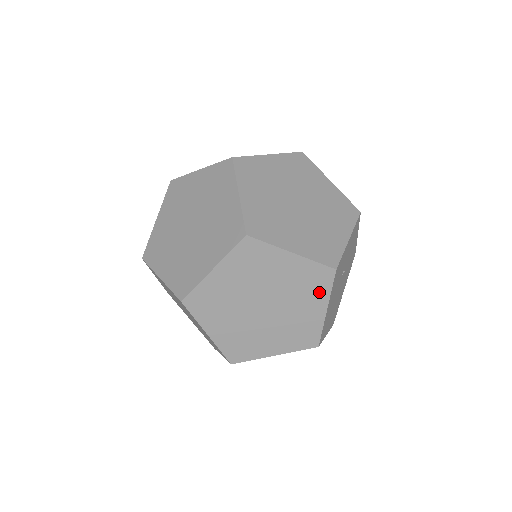
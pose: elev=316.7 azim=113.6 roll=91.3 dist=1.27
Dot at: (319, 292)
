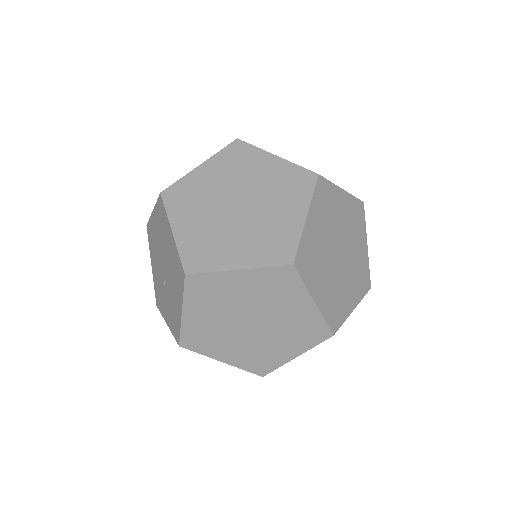
Dot at: (361, 228)
